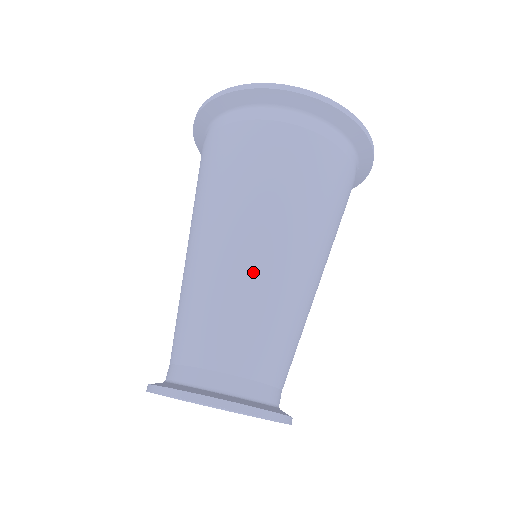
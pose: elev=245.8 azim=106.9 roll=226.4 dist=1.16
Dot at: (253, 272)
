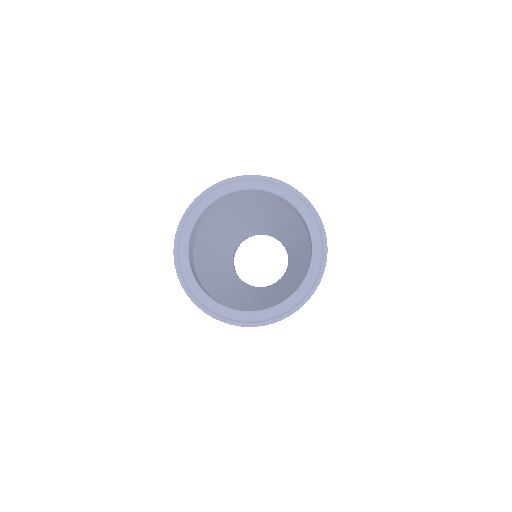
Dot at: occluded
